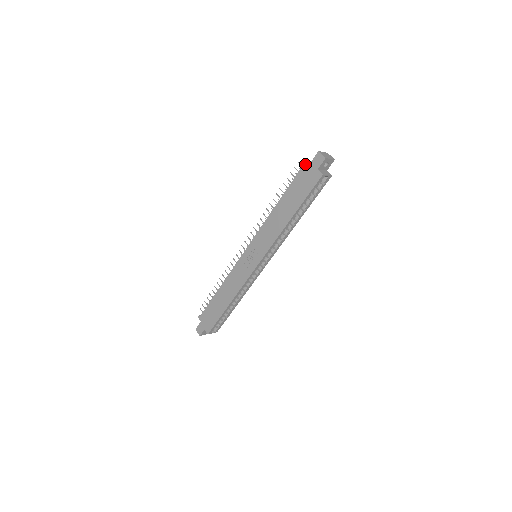
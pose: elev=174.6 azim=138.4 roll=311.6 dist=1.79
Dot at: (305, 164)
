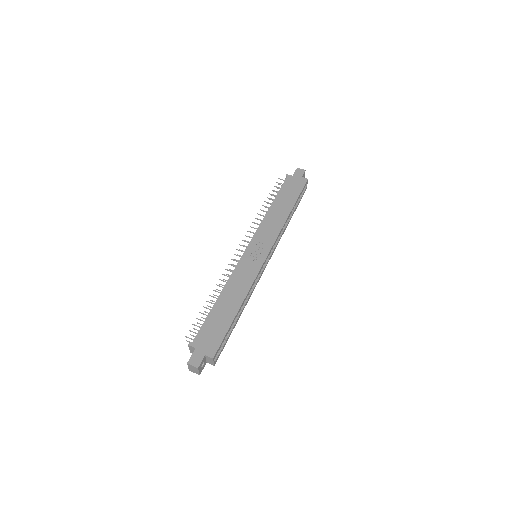
Dot at: (289, 176)
